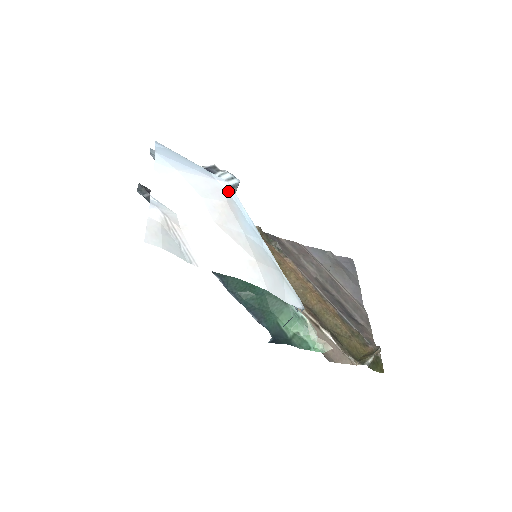
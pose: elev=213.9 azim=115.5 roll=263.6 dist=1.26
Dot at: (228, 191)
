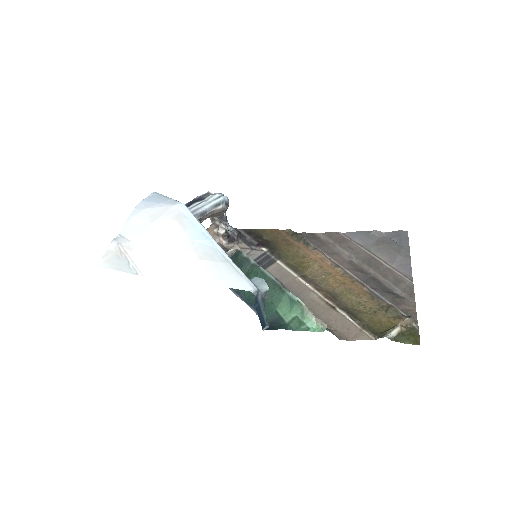
Dot at: (182, 210)
